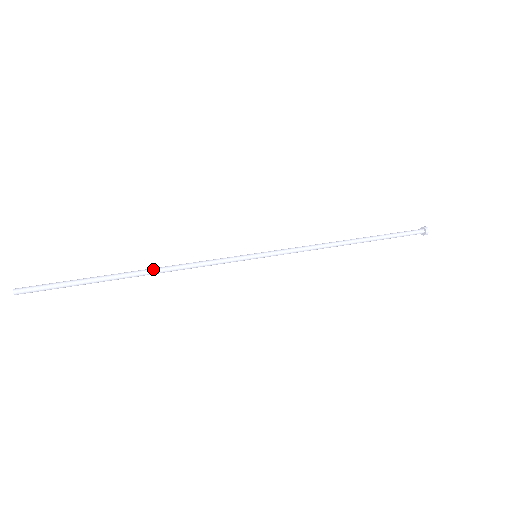
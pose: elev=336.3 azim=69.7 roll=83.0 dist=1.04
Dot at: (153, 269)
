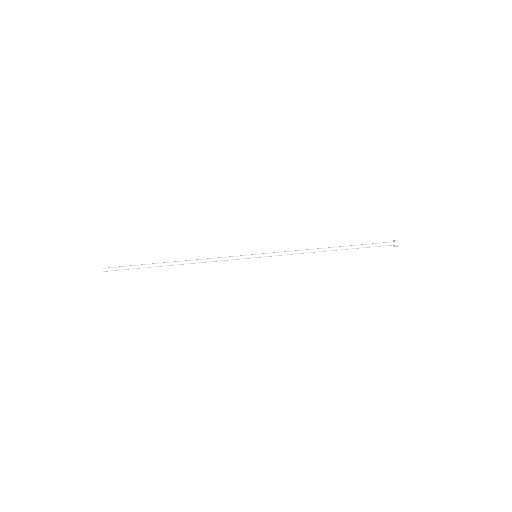
Dot at: (185, 262)
